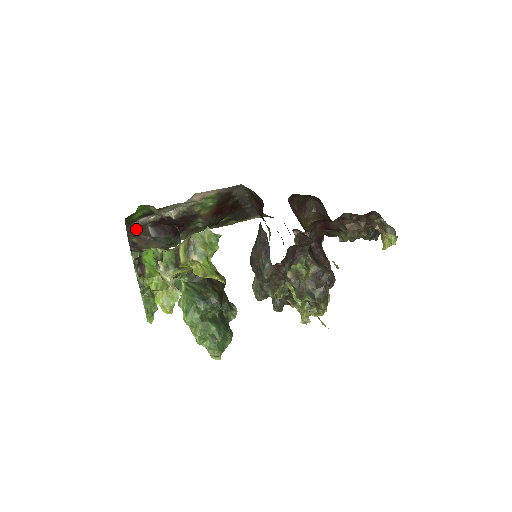
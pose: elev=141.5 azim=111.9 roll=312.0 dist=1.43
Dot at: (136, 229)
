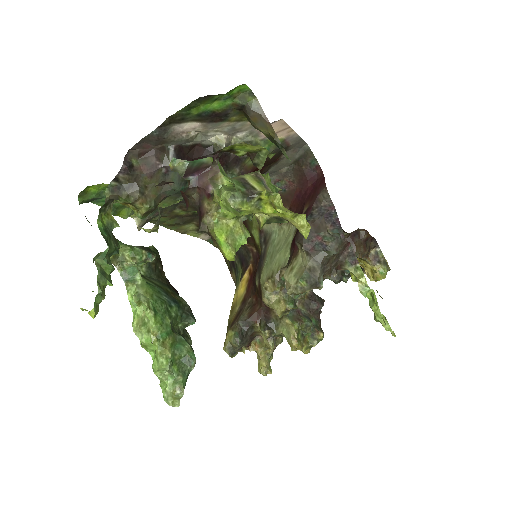
Dot at: (153, 143)
